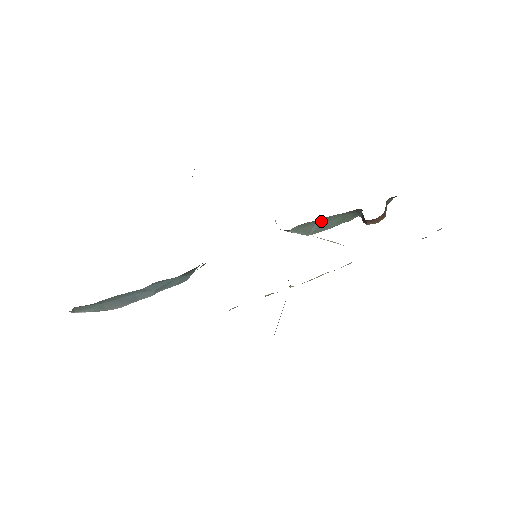
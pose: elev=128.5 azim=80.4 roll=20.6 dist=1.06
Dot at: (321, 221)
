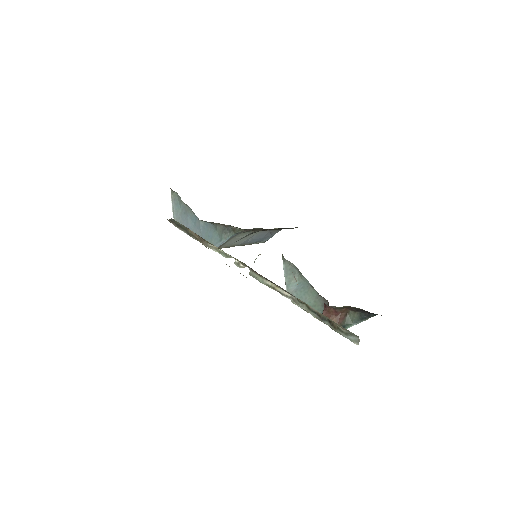
Dot at: (303, 286)
